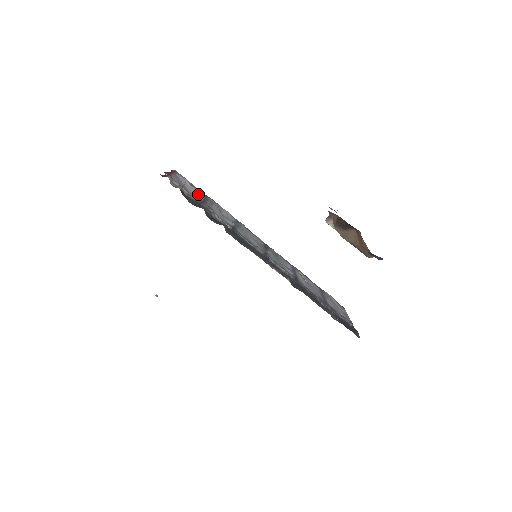
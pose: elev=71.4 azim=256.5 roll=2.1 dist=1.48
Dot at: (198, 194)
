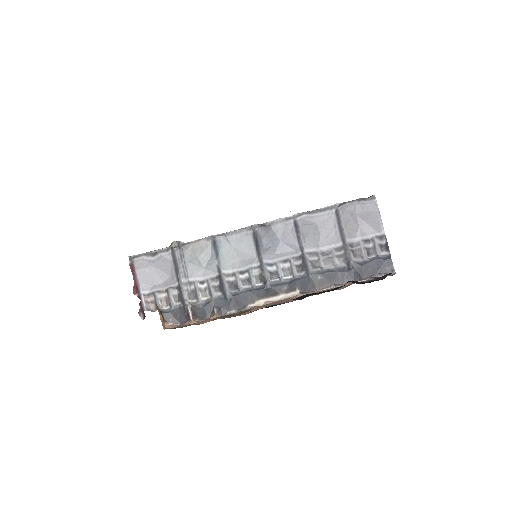
Dot at: (166, 262)
